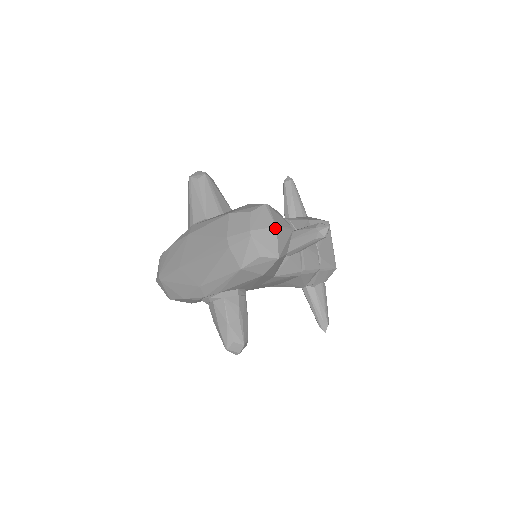
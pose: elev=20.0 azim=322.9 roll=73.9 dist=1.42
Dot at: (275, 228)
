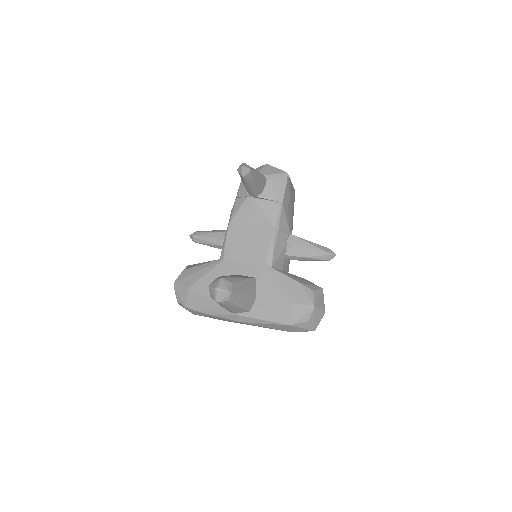
Dot at: (324, 313)
